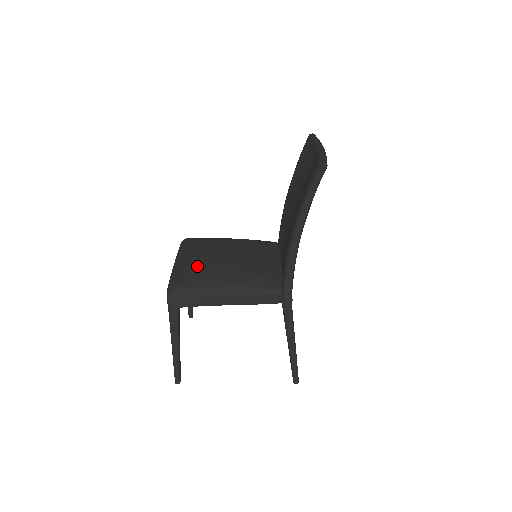
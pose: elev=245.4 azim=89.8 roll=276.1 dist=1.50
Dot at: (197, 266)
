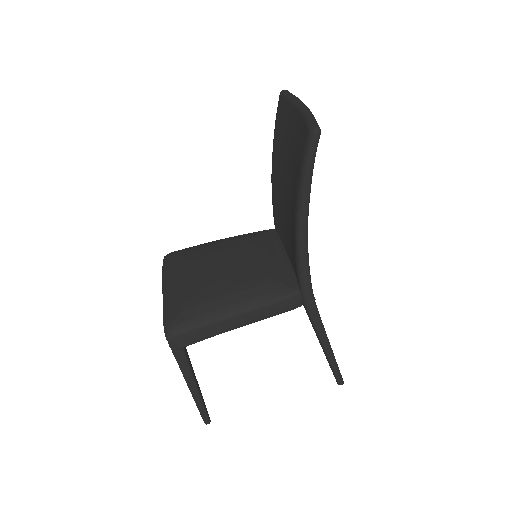
Dot at: (191, 290)
